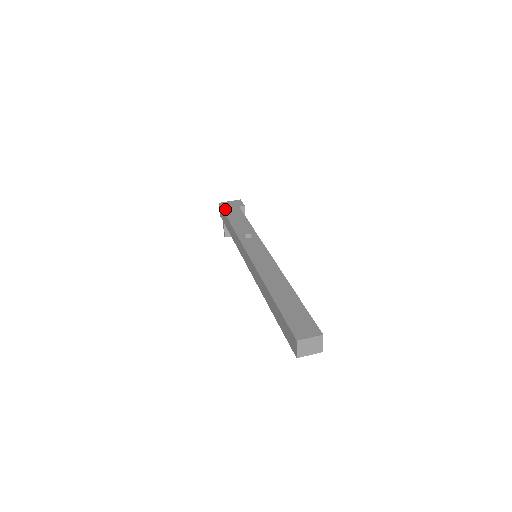
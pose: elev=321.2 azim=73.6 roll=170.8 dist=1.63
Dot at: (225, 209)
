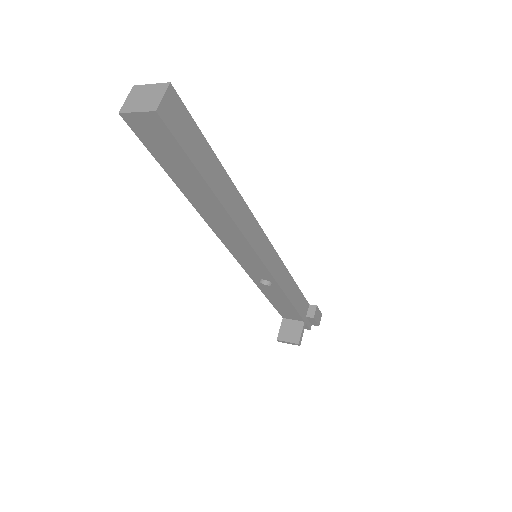
Dot at: occluded
